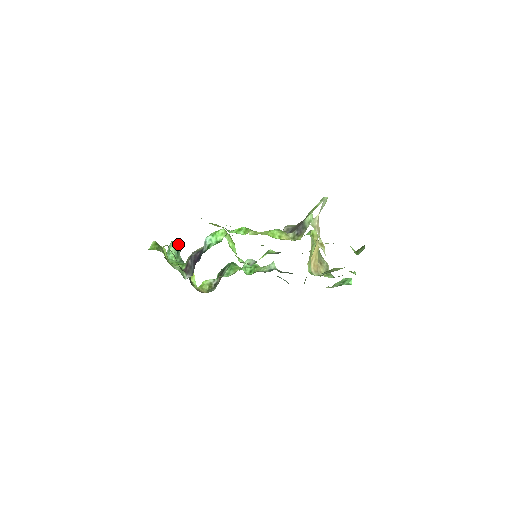
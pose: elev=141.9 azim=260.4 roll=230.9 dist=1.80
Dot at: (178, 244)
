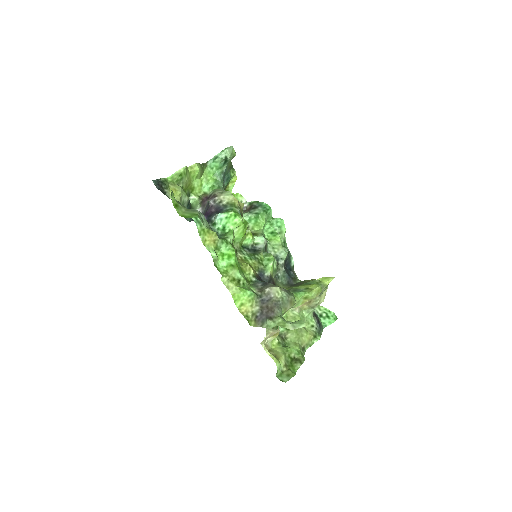
Dot at: (230, 156)
